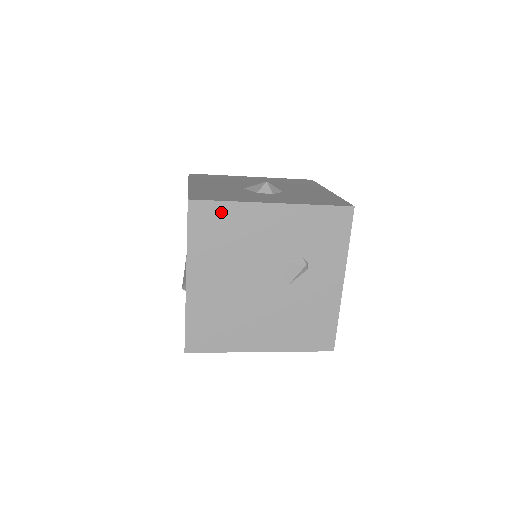
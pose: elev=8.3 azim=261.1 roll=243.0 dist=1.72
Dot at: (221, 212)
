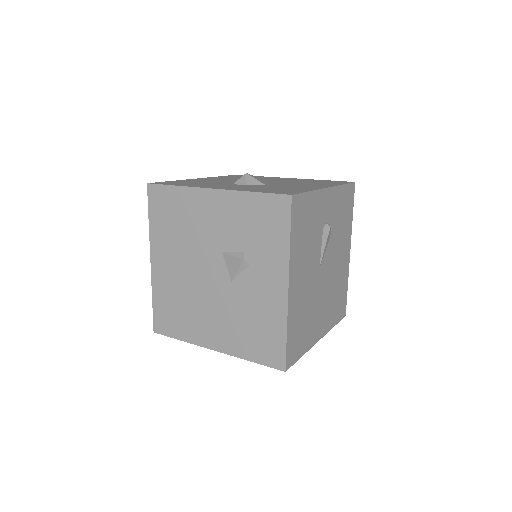
Dot at: (171, 196)
